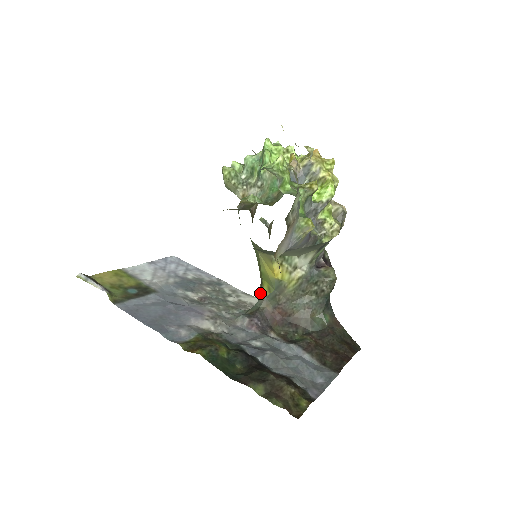
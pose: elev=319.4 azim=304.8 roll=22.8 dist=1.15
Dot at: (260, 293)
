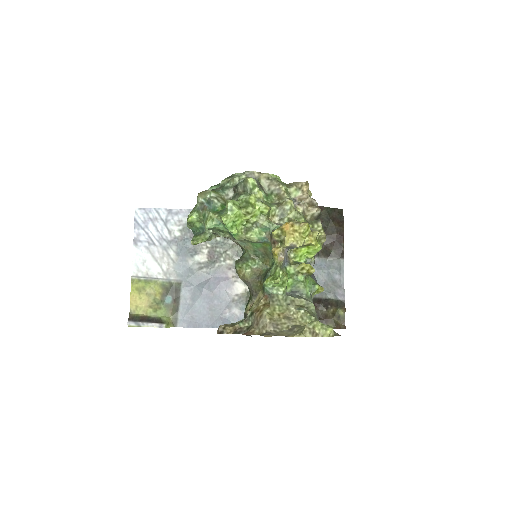
Dot at: occluded
